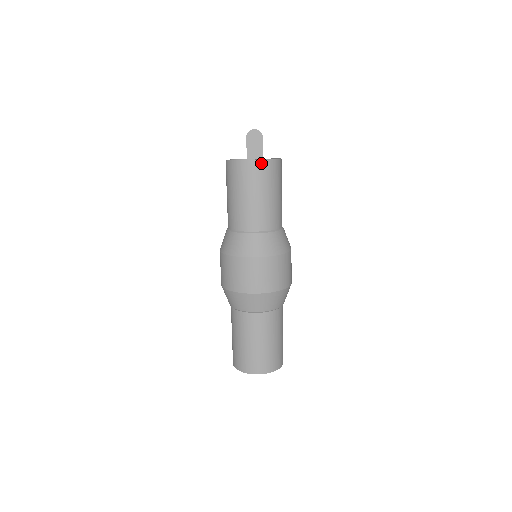
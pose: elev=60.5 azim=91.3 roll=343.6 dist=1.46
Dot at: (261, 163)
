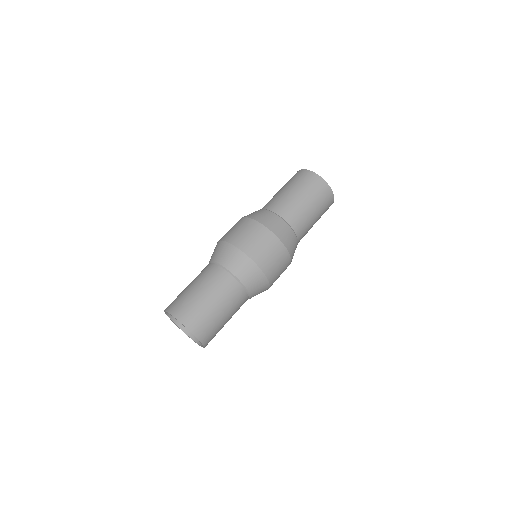
Dot at: (323, 182)
